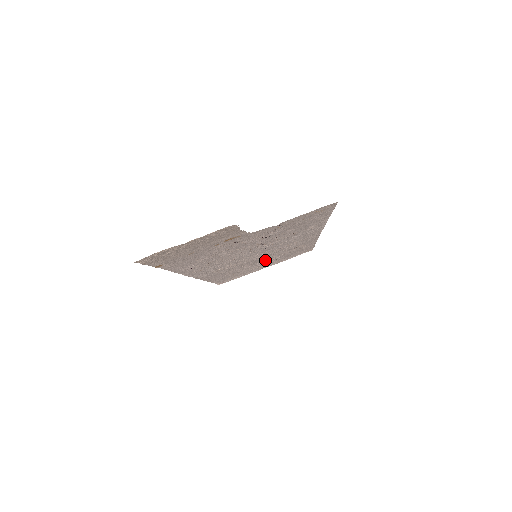
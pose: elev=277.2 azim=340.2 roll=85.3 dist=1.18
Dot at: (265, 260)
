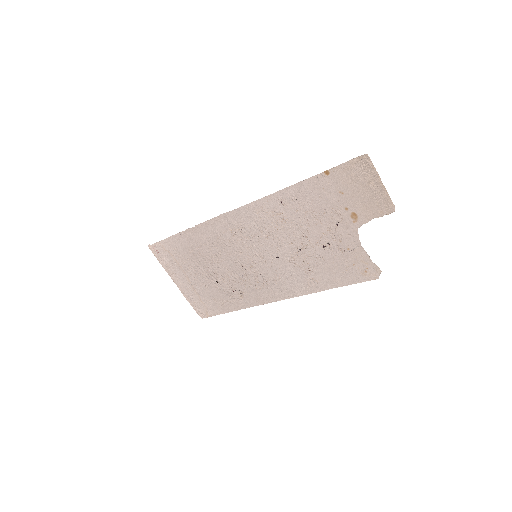
Dot at: (220, 272)
